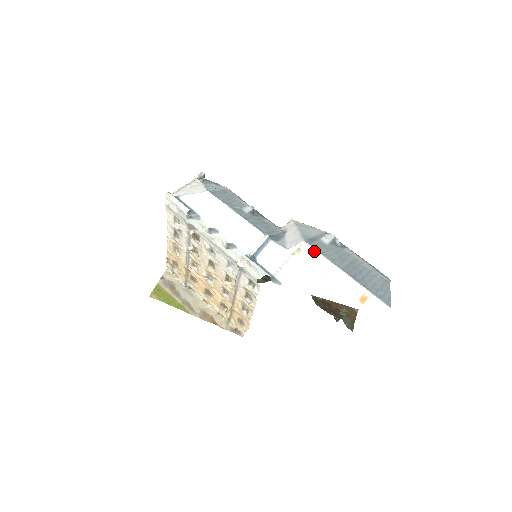
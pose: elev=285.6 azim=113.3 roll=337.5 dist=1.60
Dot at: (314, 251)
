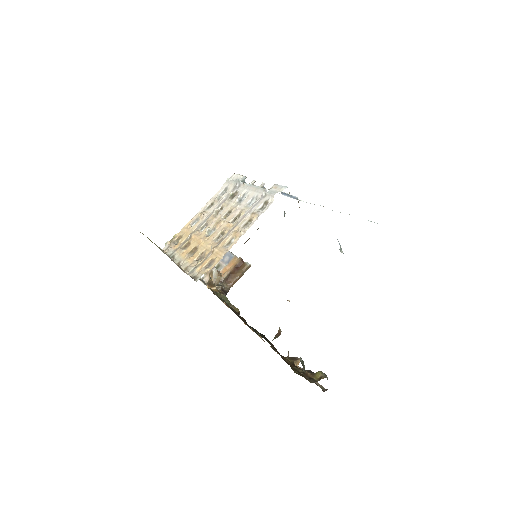
Dot at: occluded
